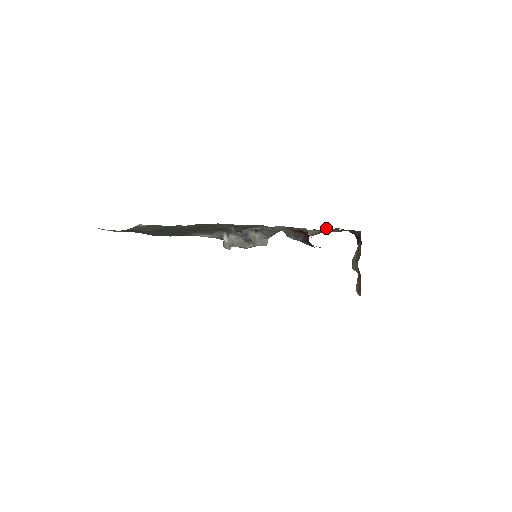
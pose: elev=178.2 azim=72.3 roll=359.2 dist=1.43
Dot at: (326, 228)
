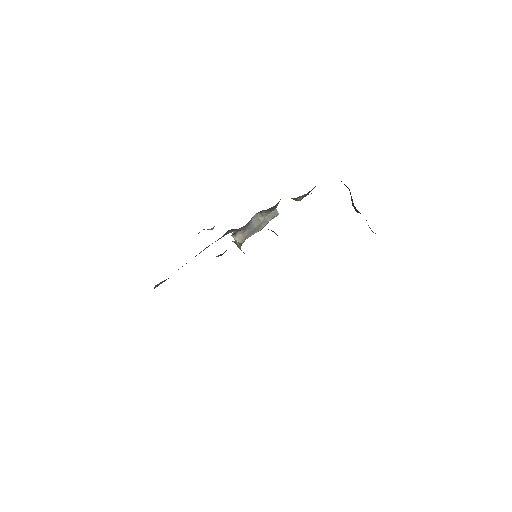
Dot at: occluded
